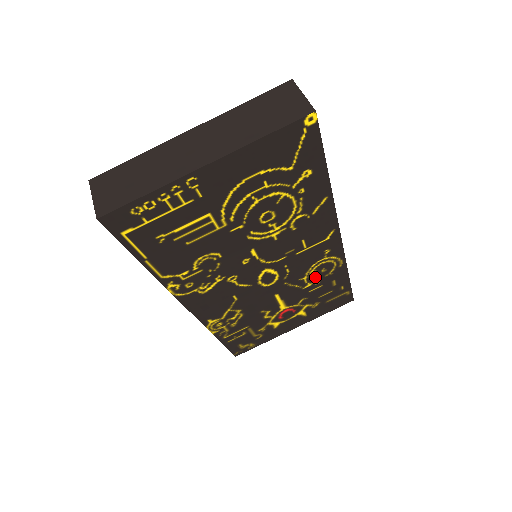
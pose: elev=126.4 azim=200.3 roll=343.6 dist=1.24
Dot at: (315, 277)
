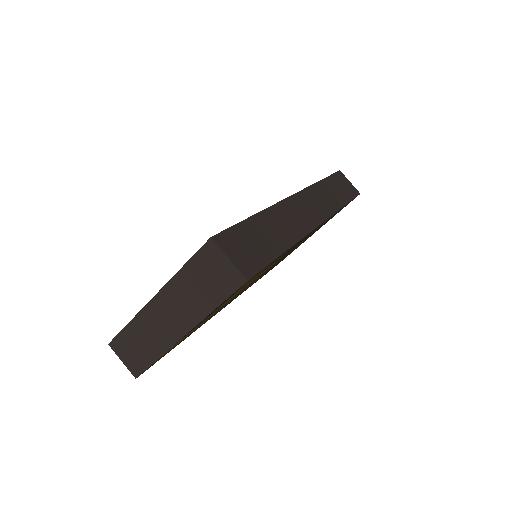
Dot at: occluded
